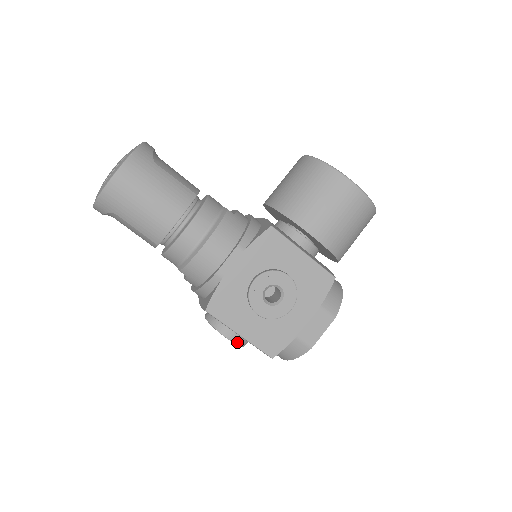
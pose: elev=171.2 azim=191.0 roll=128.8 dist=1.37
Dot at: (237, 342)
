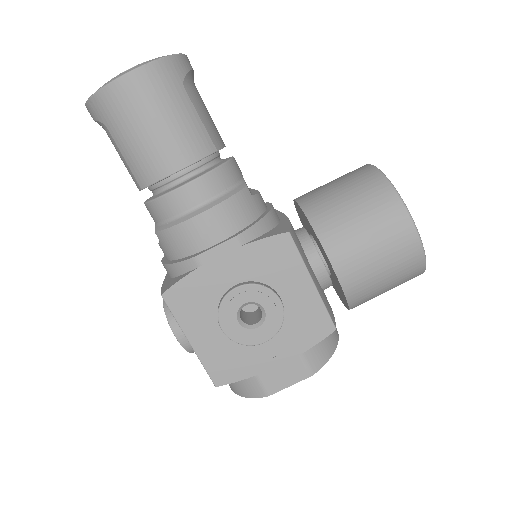
Dot at: (185, 346)
